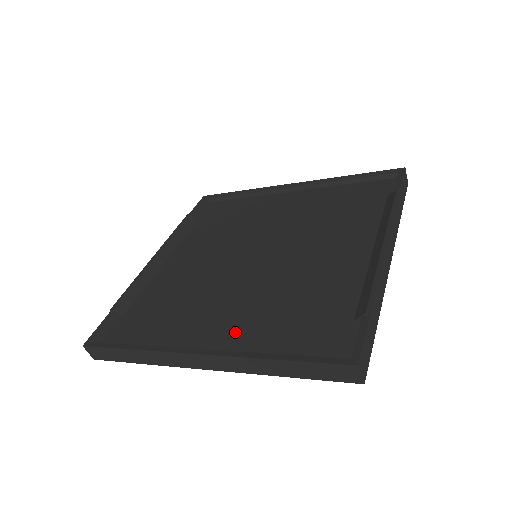
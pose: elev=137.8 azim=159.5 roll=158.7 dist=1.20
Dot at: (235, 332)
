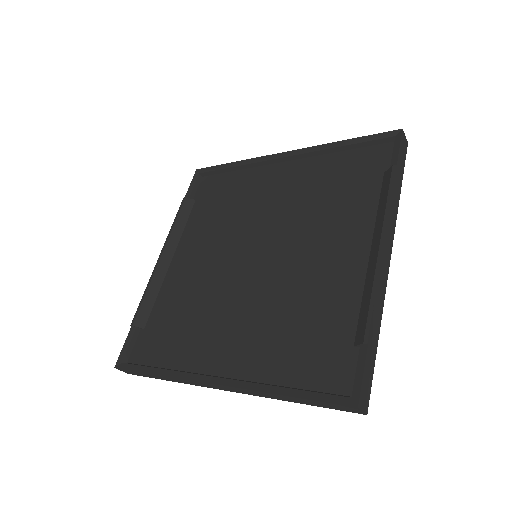
Dot at: (245, 355)
